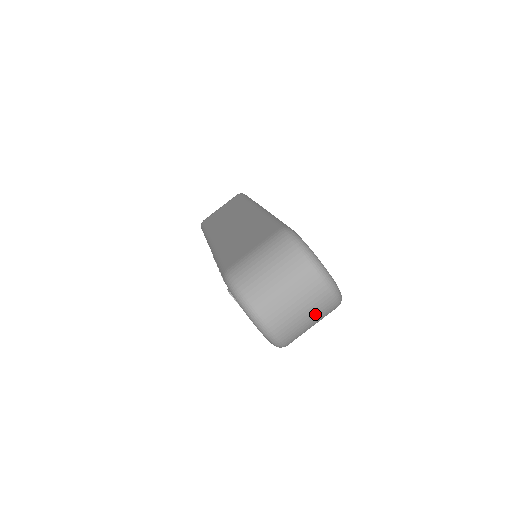
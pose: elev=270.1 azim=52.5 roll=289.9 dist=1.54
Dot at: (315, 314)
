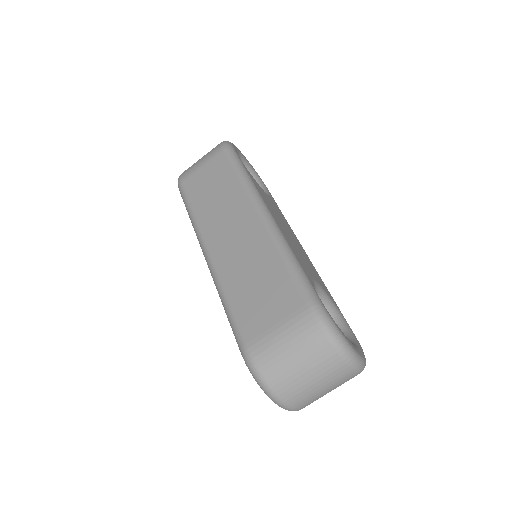
Dot at: occluded
